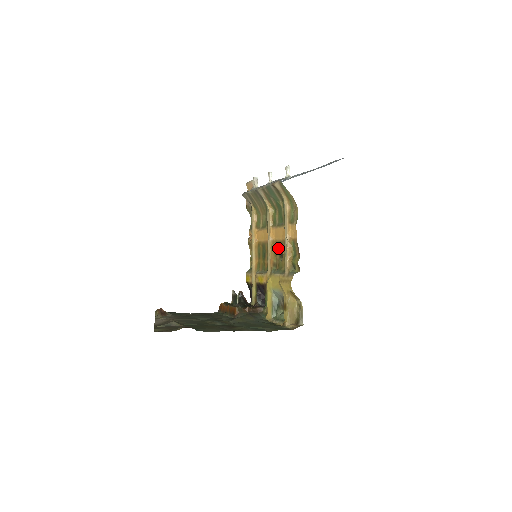
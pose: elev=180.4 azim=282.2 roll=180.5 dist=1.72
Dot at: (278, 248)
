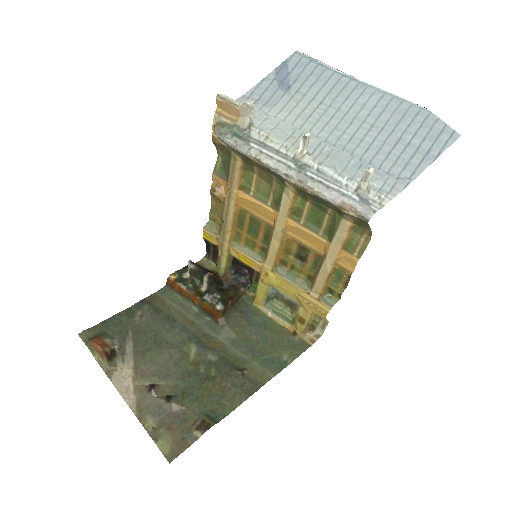
Dot at: (296, 248)
